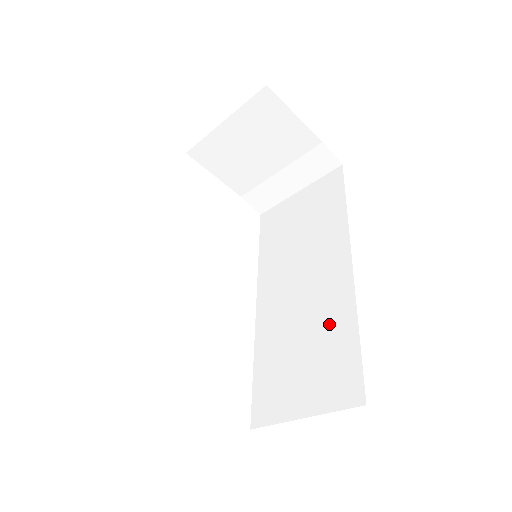
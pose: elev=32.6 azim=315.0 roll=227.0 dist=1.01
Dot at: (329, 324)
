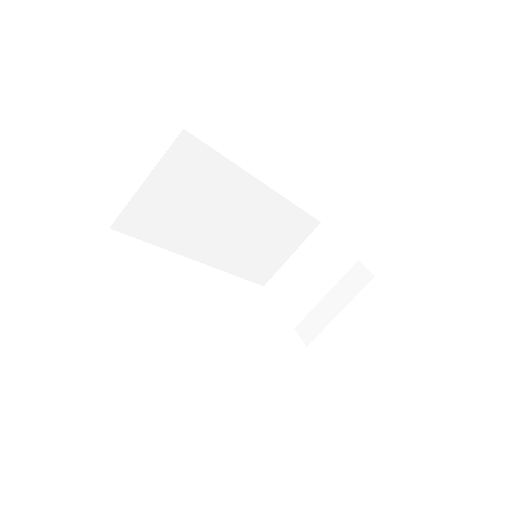
Dot at: occluded
